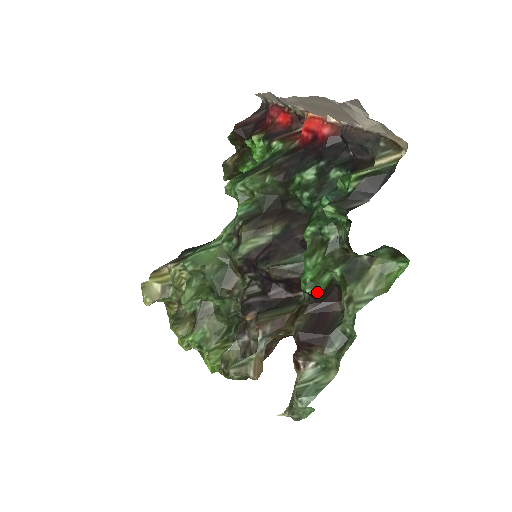
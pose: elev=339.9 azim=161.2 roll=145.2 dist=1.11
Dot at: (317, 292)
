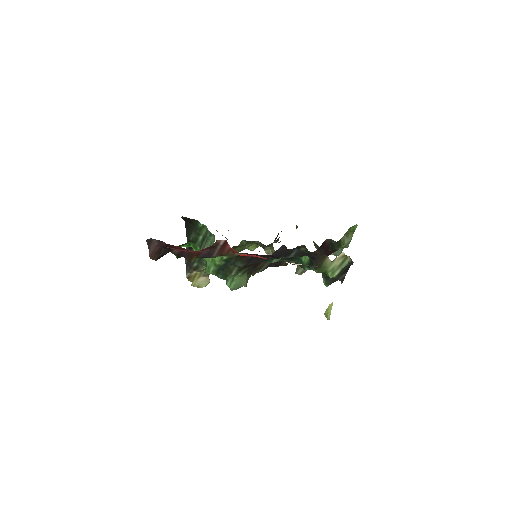
Dot at: occluded
